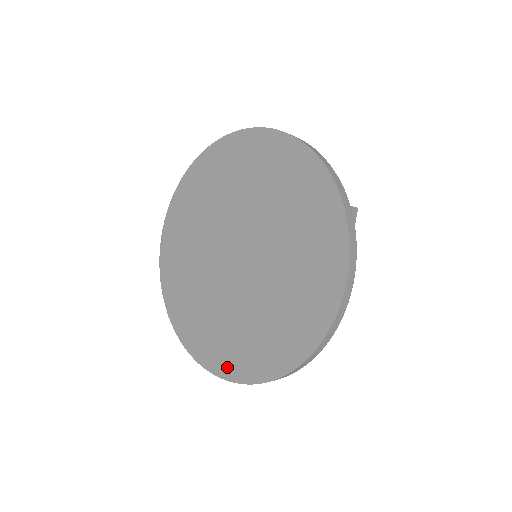
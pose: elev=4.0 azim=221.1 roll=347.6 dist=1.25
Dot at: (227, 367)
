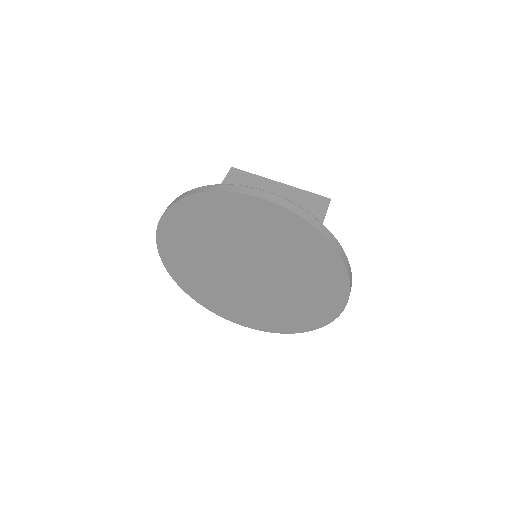
Dot at: (247, 323)
